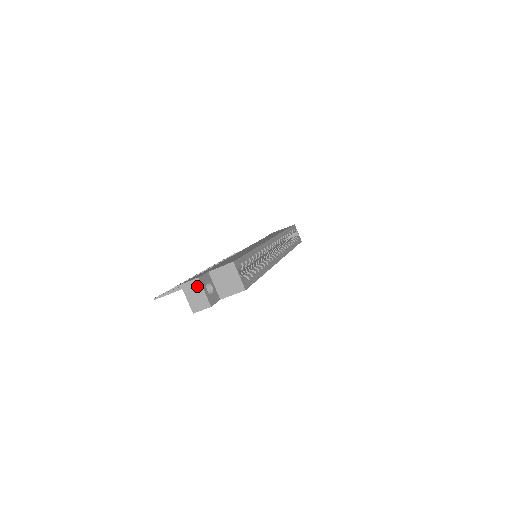
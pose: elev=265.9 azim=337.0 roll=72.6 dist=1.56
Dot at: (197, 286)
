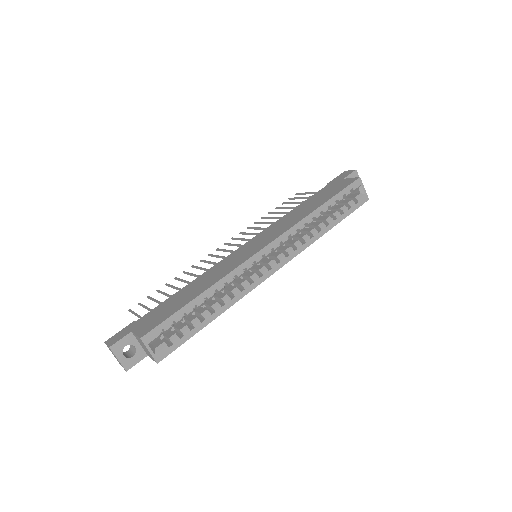
Dot at: (112, 352)
